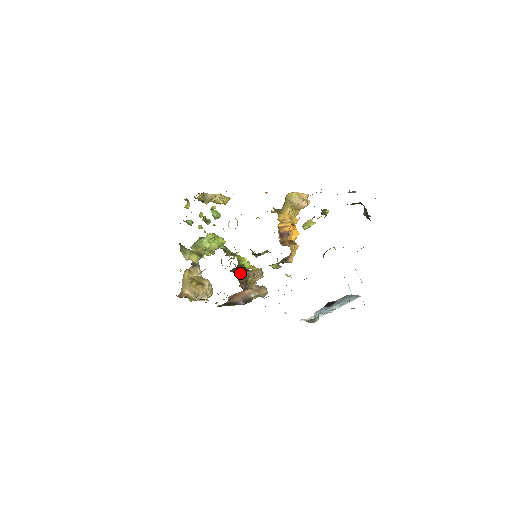
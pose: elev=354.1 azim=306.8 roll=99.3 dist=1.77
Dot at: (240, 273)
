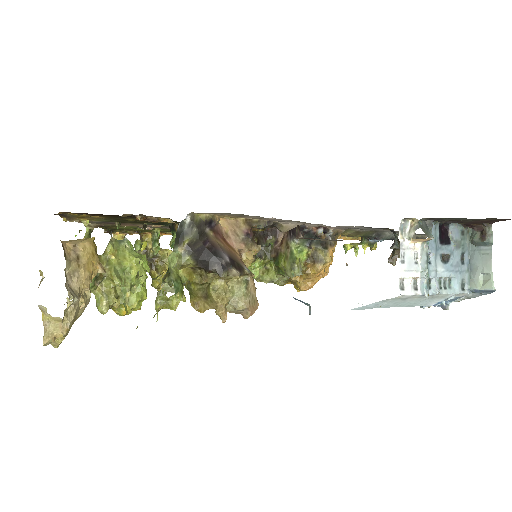
Dot at: occluded
